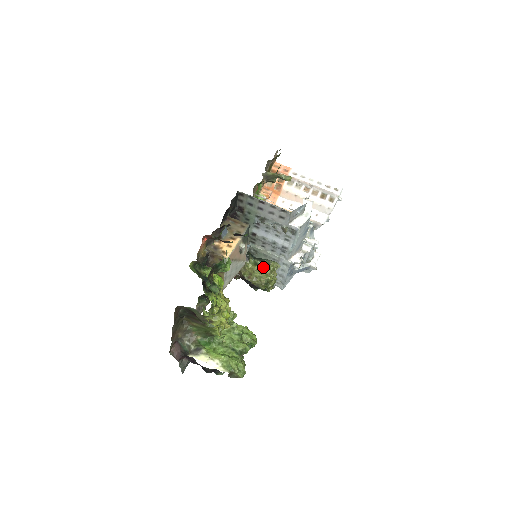
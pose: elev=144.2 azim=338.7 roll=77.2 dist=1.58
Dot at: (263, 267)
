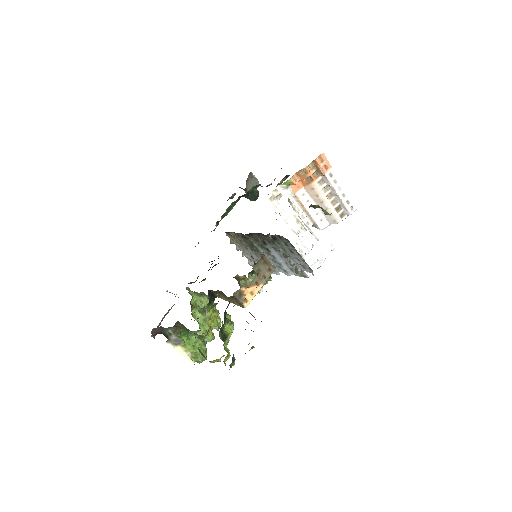
Dot at: occluded
